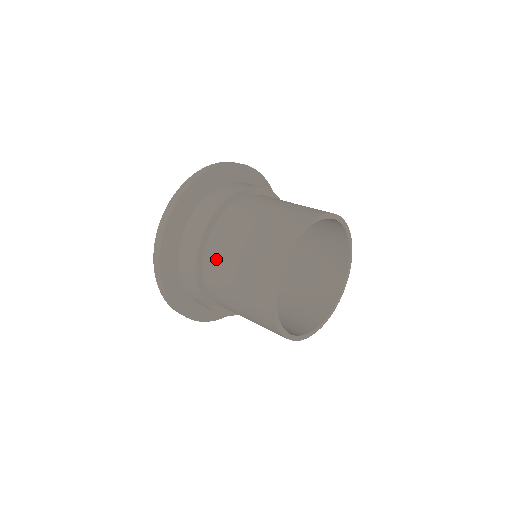
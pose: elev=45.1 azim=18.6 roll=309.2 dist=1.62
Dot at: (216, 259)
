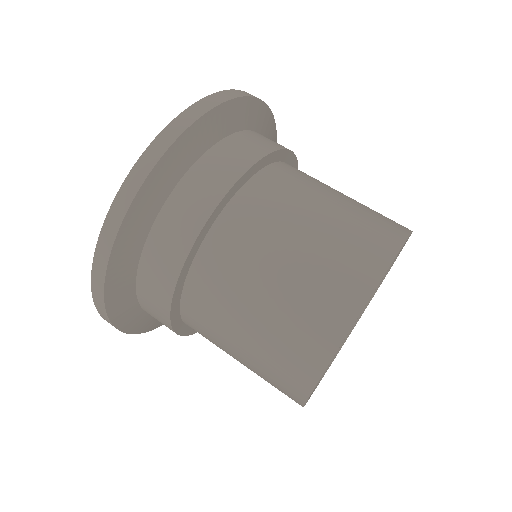
Dot at: (232, 251)
